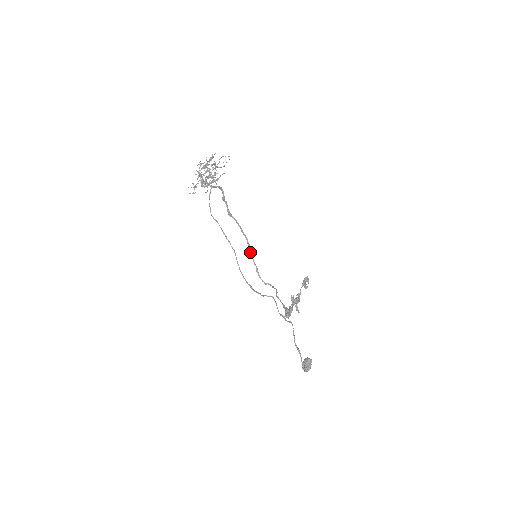
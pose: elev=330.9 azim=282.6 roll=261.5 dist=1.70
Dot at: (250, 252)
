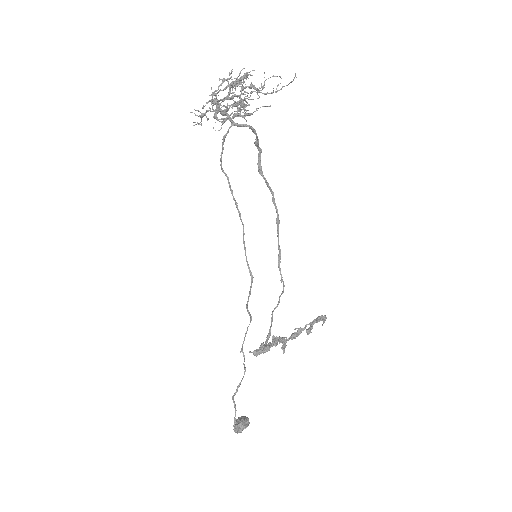
Dot at: (277, 231)
